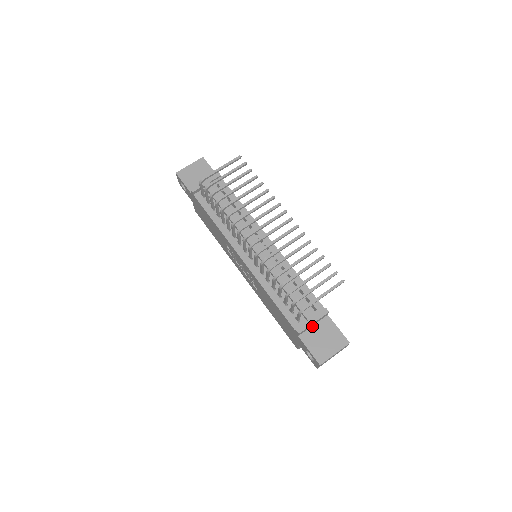
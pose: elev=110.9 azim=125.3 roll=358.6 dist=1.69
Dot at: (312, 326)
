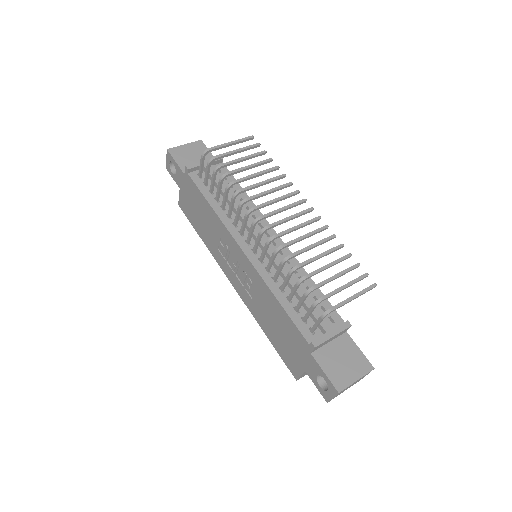
Dot at: (328, 343)
